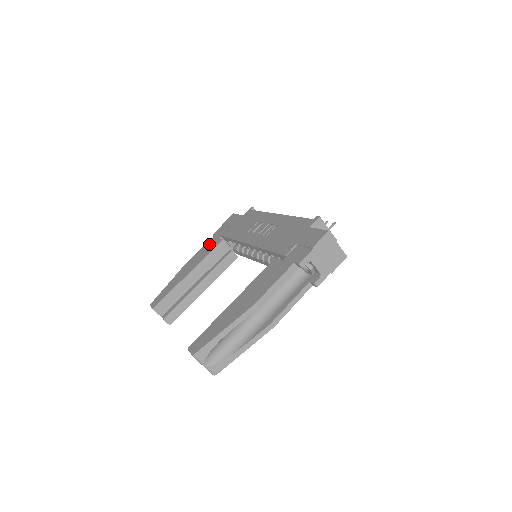
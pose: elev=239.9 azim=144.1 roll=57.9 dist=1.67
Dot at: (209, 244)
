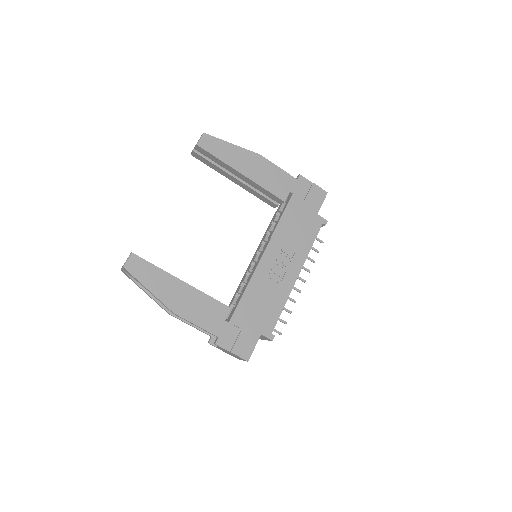
Dot at: (284, 180)
